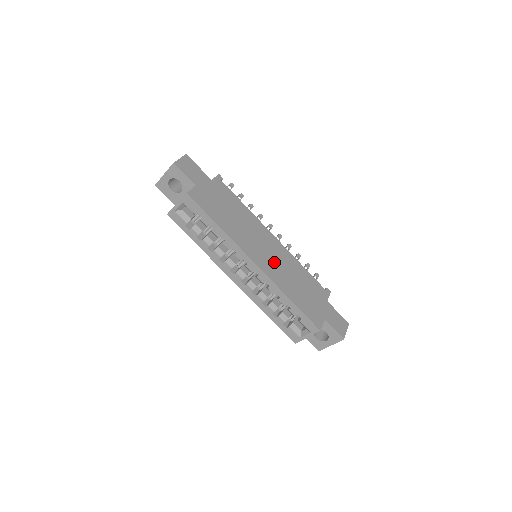
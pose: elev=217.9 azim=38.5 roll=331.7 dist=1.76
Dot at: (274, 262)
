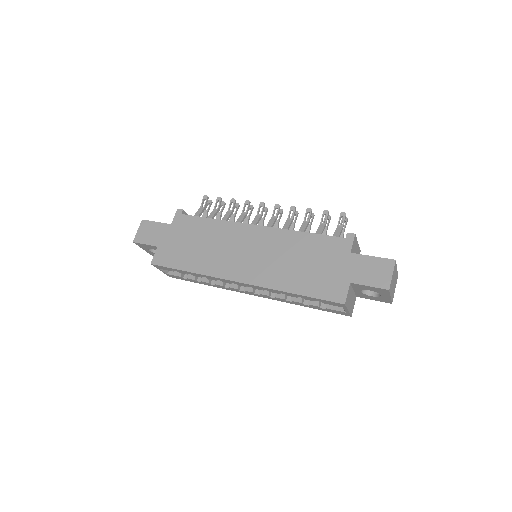
Dot at: (261, 260)
